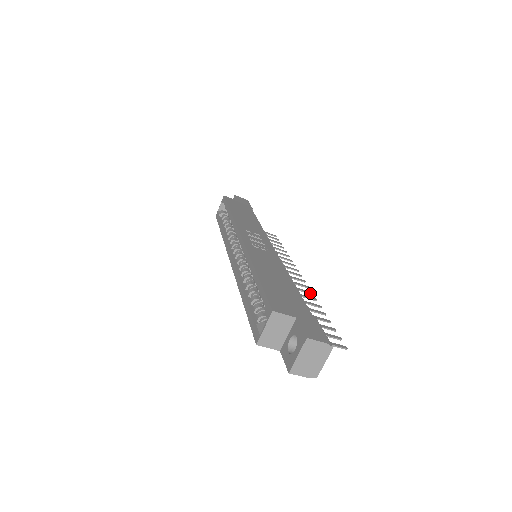
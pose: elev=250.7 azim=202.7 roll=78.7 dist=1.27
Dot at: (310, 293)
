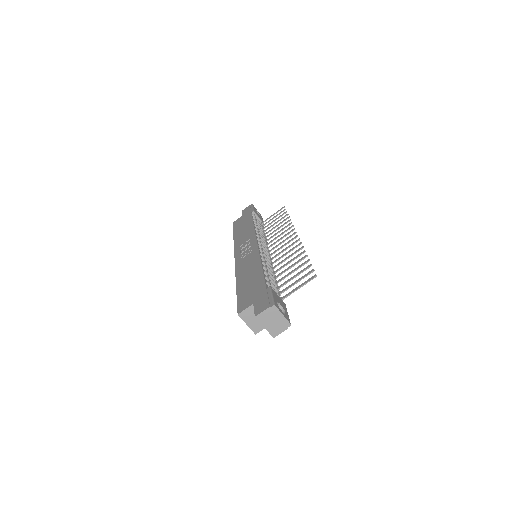
Dot at: (299, 245)
